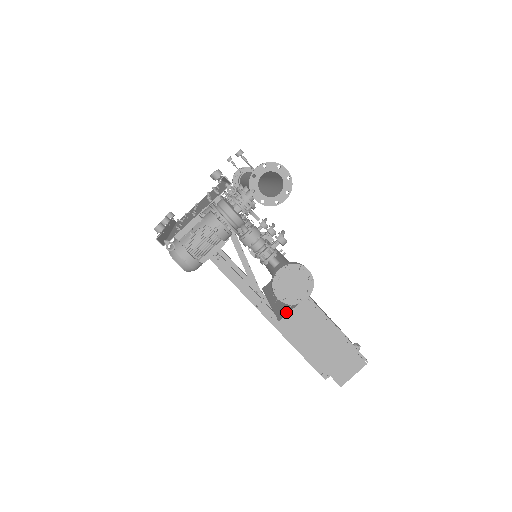
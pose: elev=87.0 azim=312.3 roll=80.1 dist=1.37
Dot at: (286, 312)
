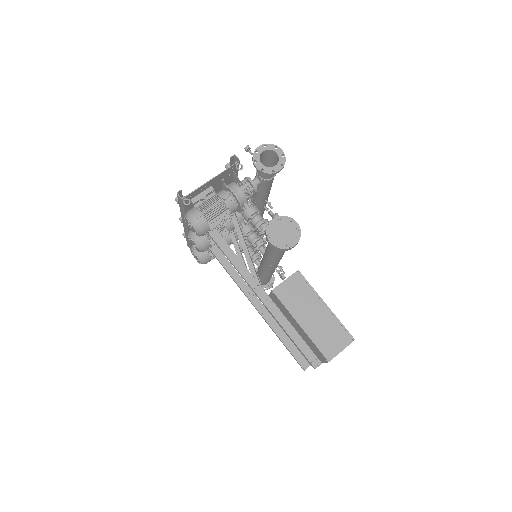
Dot at: (279, 285)
